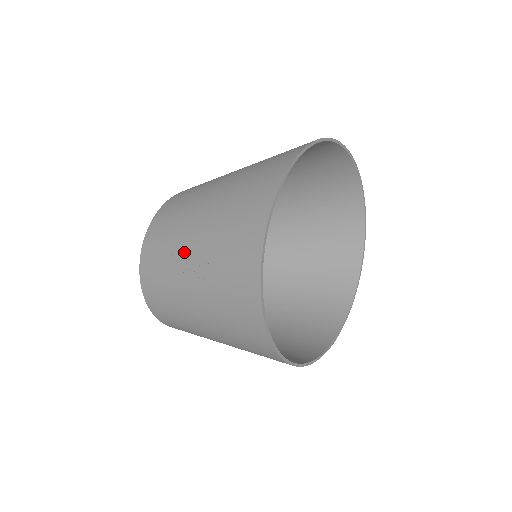
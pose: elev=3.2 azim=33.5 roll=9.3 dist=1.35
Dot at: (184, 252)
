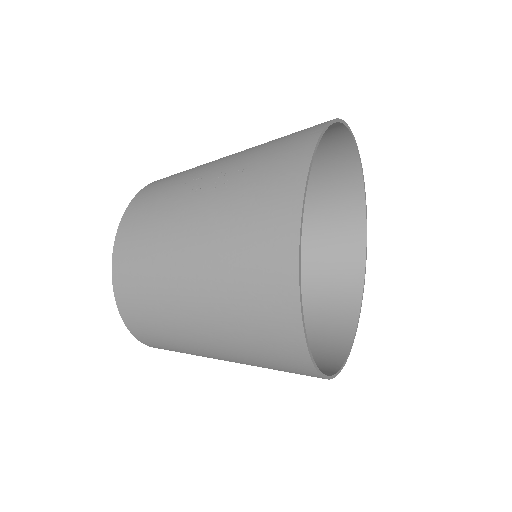
Dot at: (205, 173)
